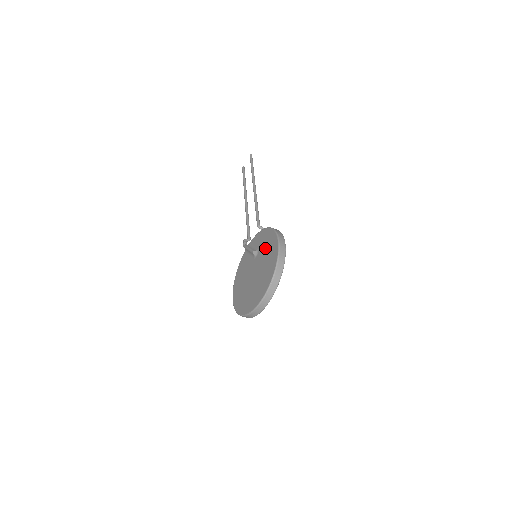
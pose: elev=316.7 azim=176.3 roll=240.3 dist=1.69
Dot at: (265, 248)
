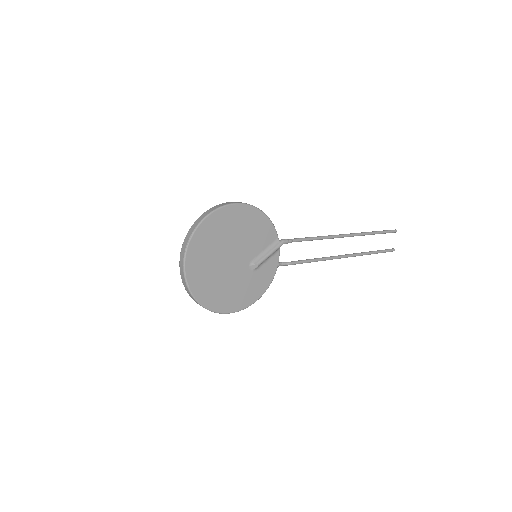
Dot at: occluded
